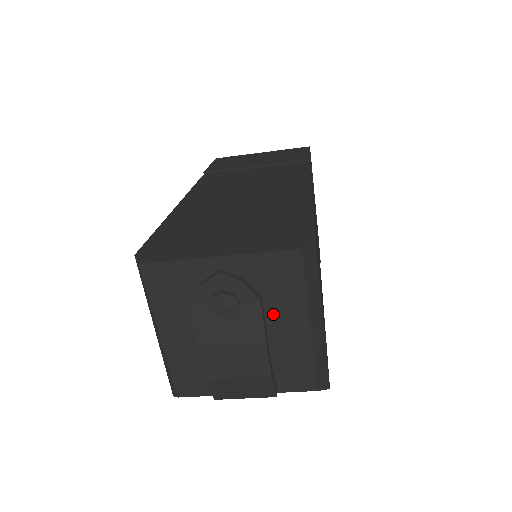
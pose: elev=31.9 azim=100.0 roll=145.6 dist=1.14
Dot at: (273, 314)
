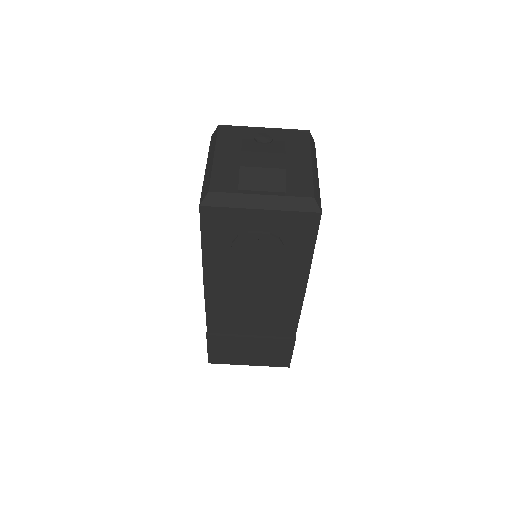
Dot at: (290, 154)
